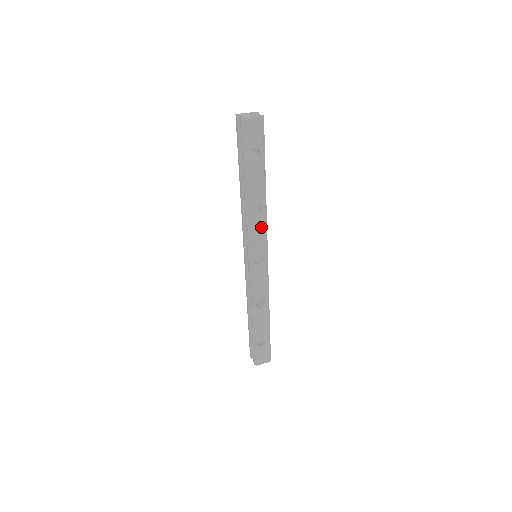
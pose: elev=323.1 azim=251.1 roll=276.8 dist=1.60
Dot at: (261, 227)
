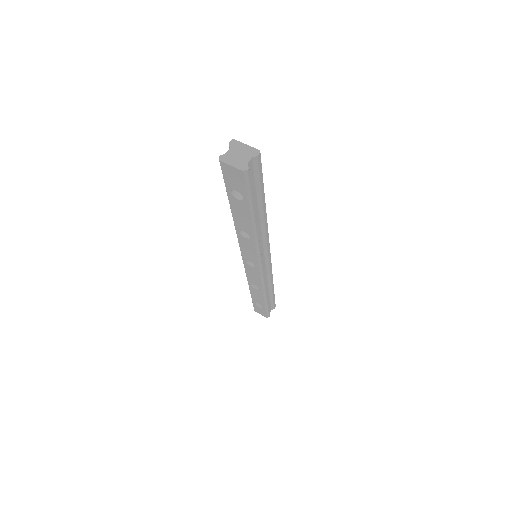
Dot at: (251, 247)
